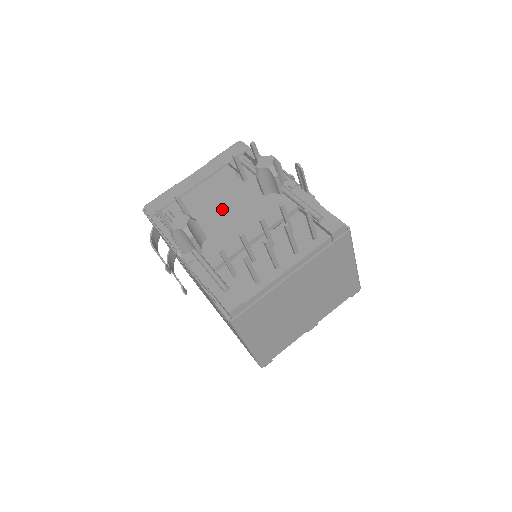
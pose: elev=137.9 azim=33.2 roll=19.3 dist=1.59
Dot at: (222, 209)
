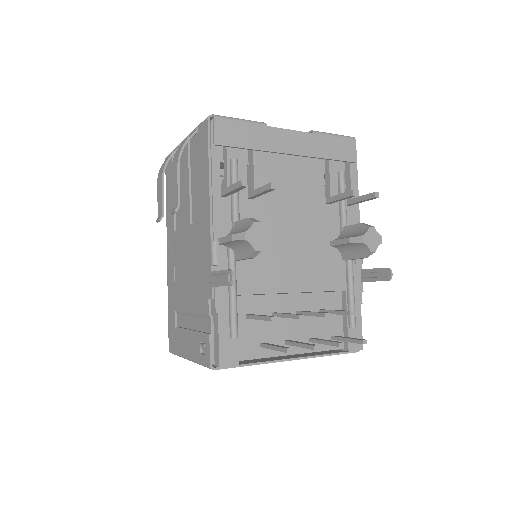
Dot at: (287, 219)
